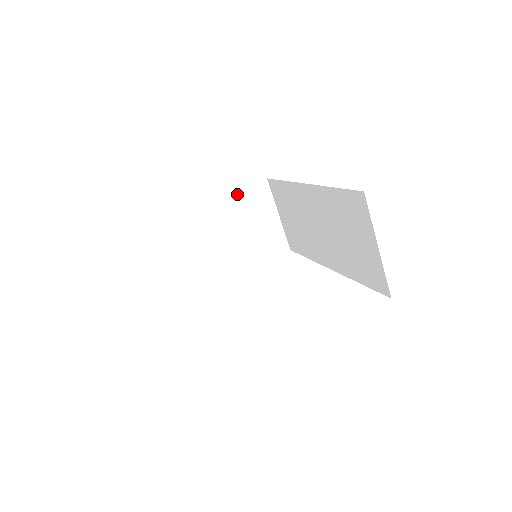
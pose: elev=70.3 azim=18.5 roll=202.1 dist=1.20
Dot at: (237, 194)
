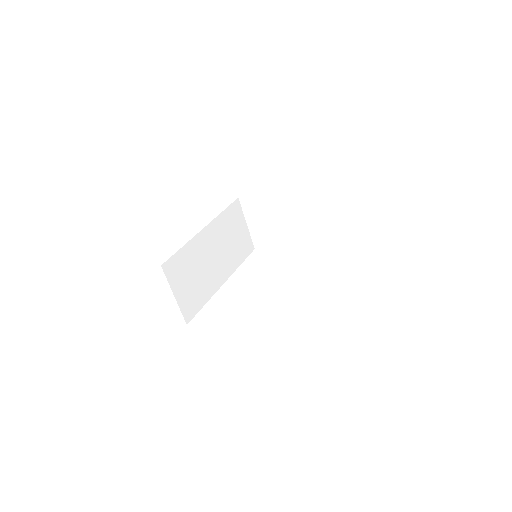
Dot at: (296, 194)
